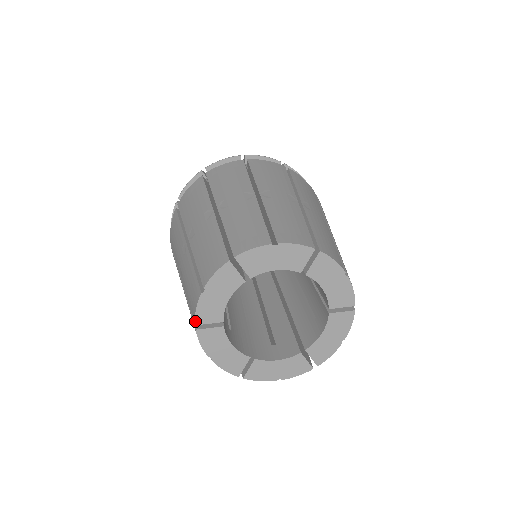
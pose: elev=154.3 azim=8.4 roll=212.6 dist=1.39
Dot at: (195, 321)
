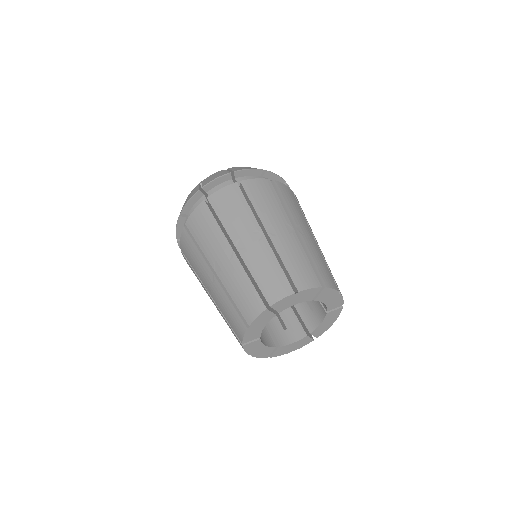
Dot at: (242, 342)
